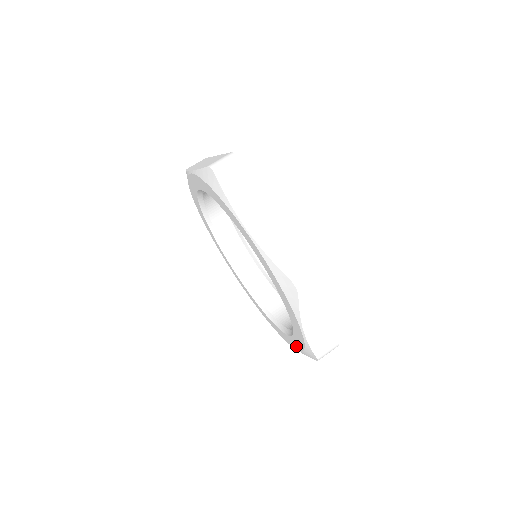
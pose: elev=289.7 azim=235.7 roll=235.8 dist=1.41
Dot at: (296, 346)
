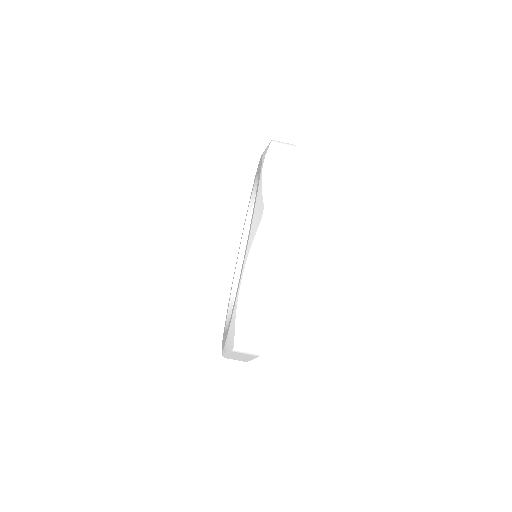
Dot at: occluded
